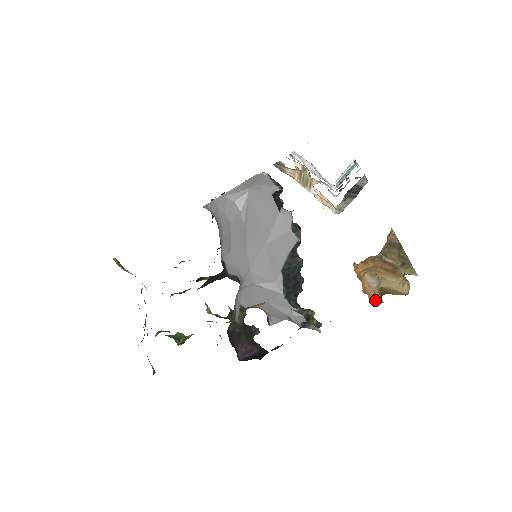
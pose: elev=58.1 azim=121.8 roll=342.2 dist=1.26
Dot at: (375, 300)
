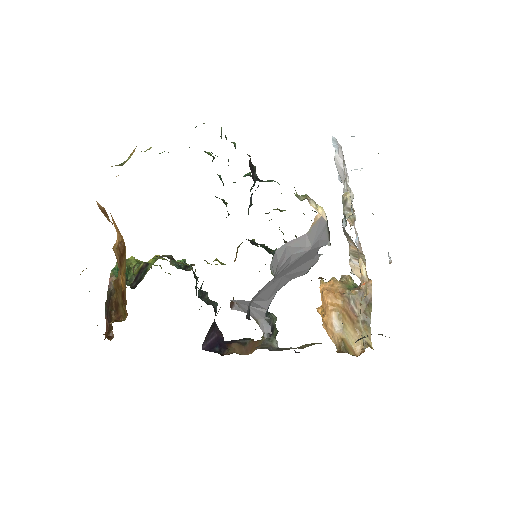
Dot at: (328, 335)
